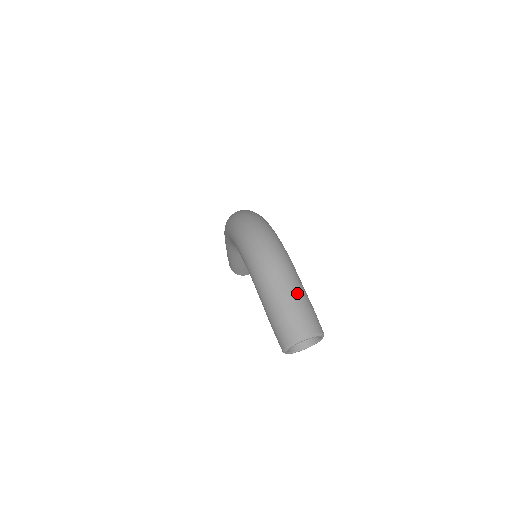
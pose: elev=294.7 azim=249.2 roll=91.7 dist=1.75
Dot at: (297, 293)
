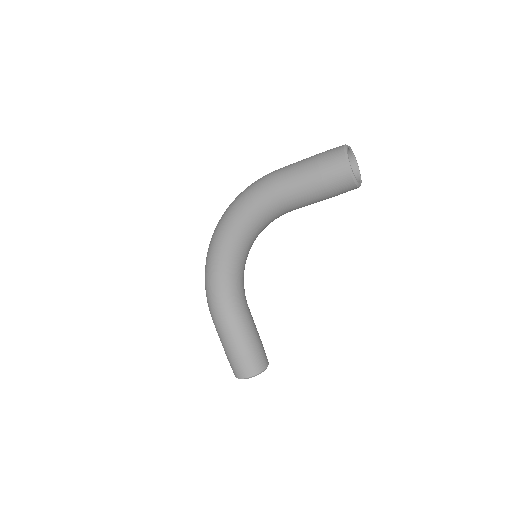
Dot at: occluded
